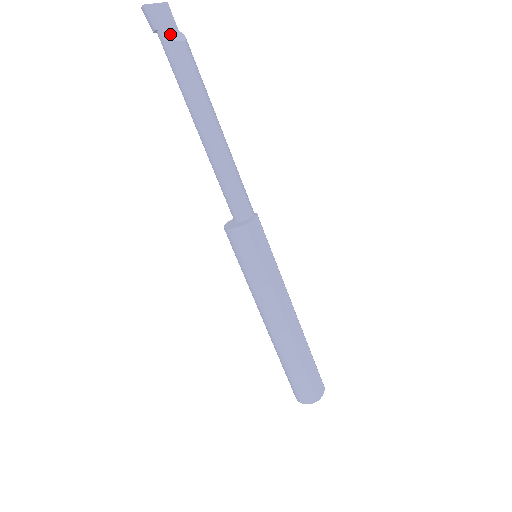
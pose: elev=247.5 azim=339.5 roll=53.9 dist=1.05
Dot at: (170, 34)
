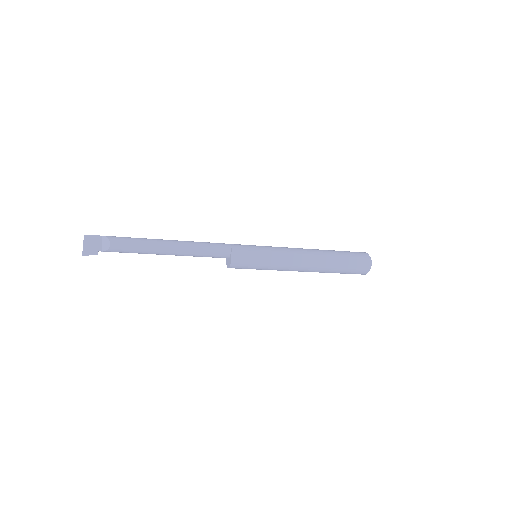
Dot at: (103, 246)
